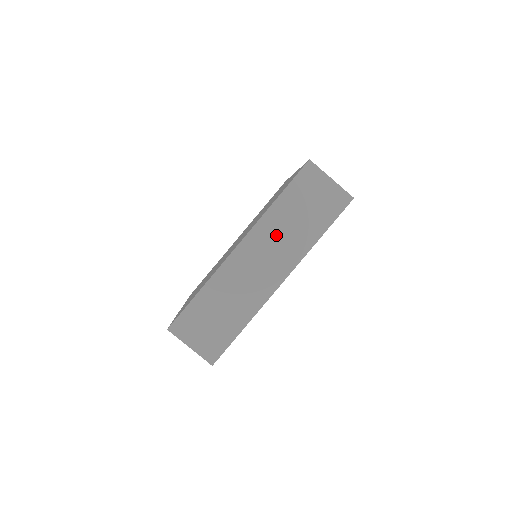
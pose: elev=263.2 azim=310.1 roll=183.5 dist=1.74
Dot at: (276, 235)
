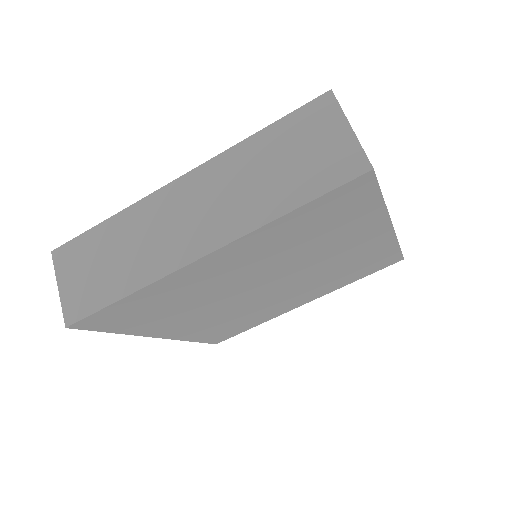
Dot at: (230, 183)
